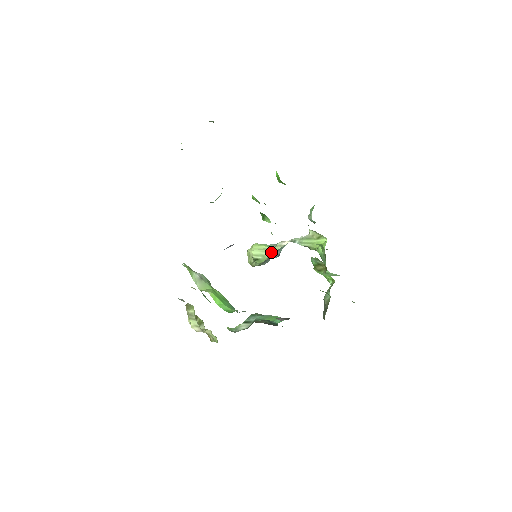
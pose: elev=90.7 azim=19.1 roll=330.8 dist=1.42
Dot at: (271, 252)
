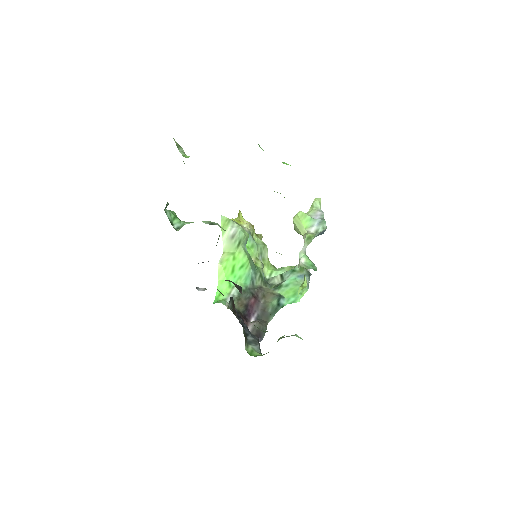
Dot at: occluded
